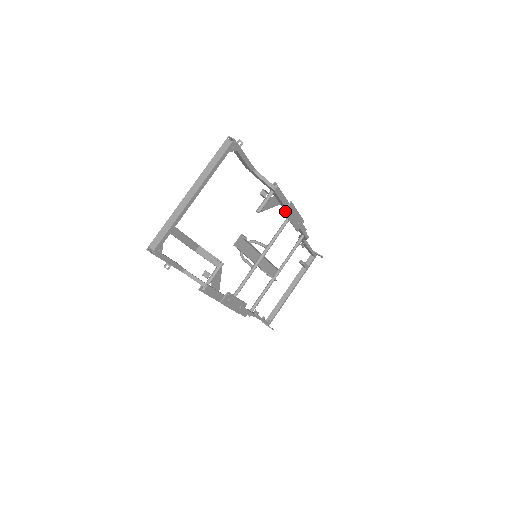
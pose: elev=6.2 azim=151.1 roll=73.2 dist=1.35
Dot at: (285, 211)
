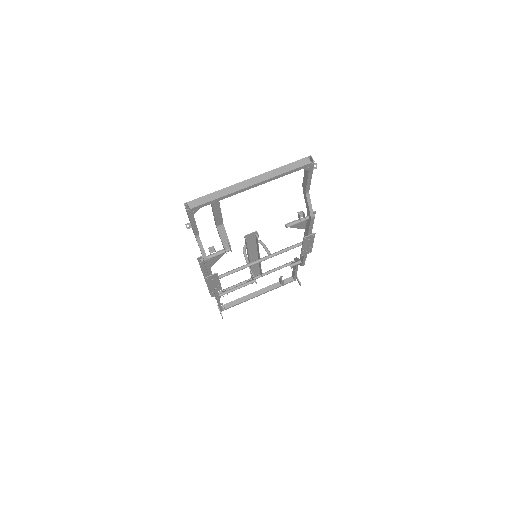
Dot at: (305, 237)
